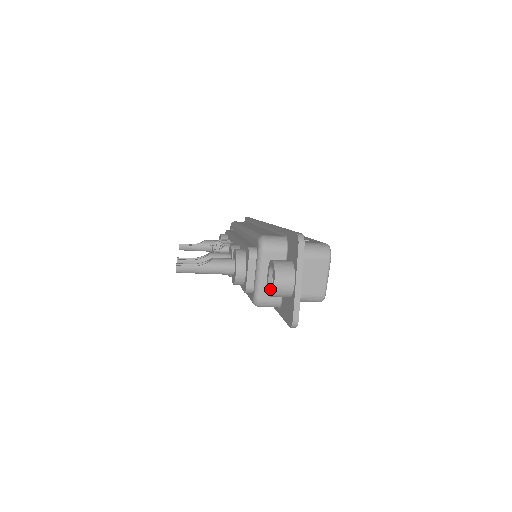
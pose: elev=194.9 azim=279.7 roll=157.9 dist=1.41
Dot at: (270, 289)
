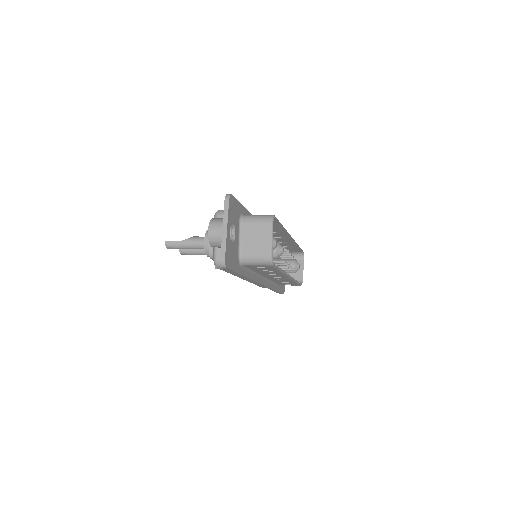
Dot at: occluded
